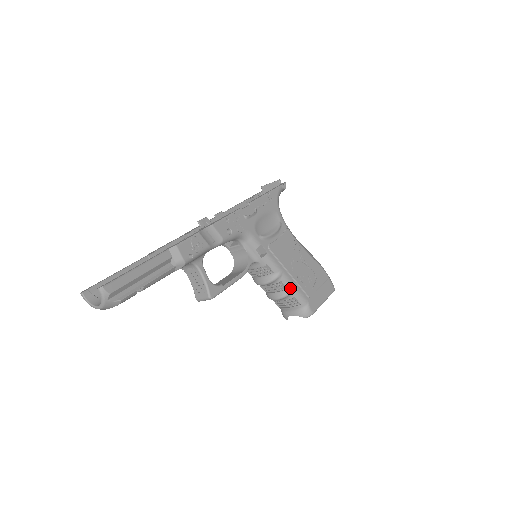
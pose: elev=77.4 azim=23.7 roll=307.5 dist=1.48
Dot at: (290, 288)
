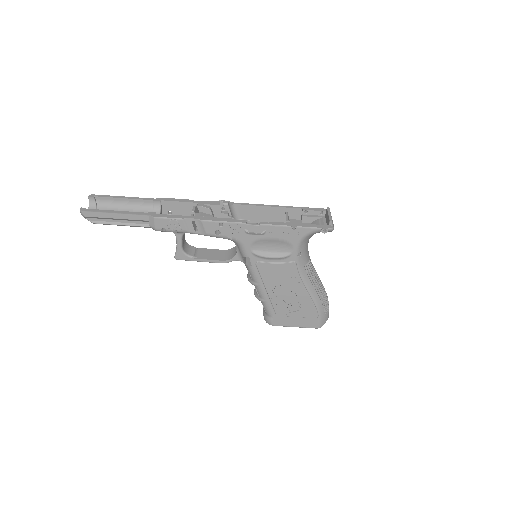
Dot at: (261, 298)
